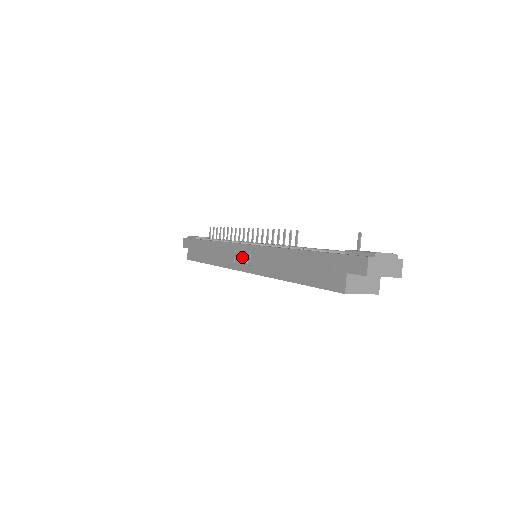
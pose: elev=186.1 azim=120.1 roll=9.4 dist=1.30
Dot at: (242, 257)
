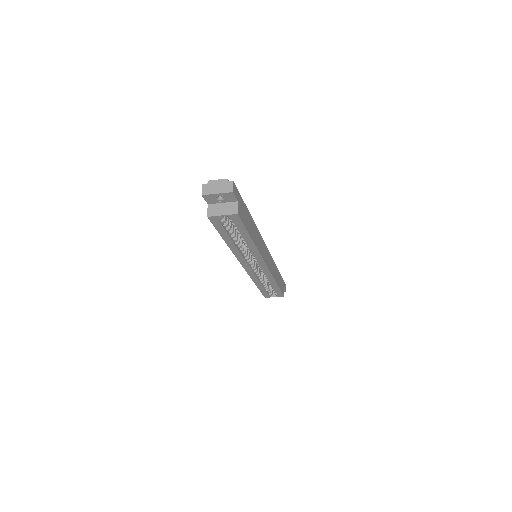
Dot at: occluded
